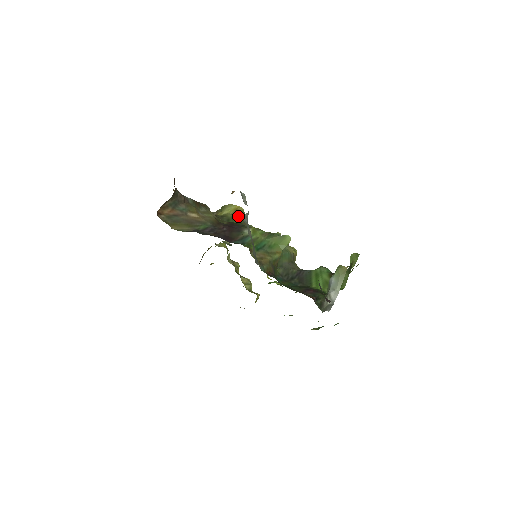
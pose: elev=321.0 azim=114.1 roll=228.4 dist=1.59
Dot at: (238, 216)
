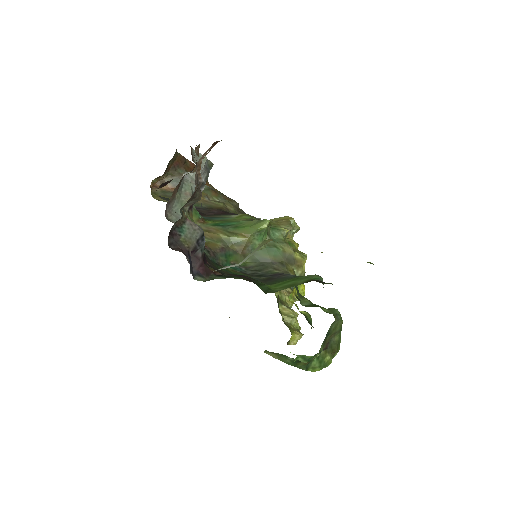
Dot at: (279, 223)
